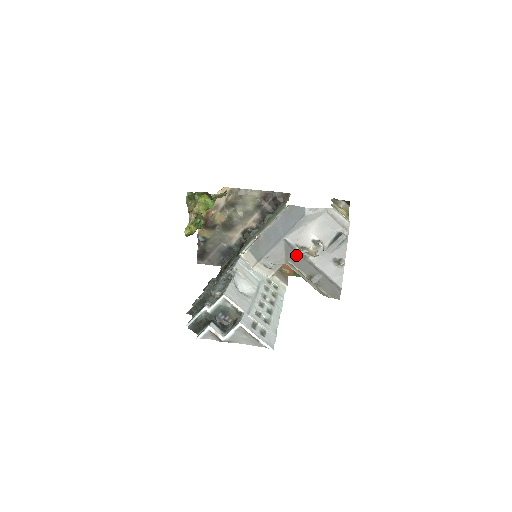
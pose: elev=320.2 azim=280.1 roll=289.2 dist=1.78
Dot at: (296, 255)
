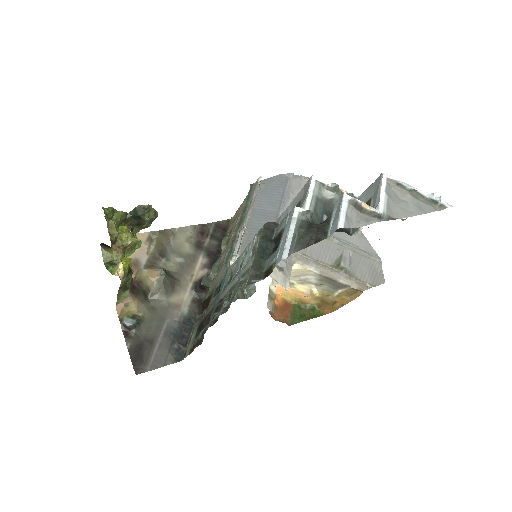
Dot at: occluded
